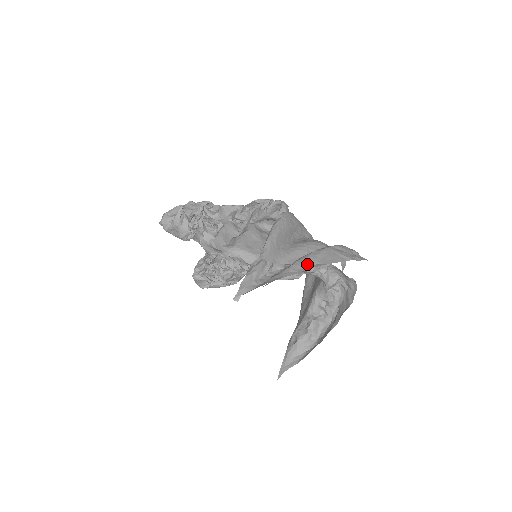
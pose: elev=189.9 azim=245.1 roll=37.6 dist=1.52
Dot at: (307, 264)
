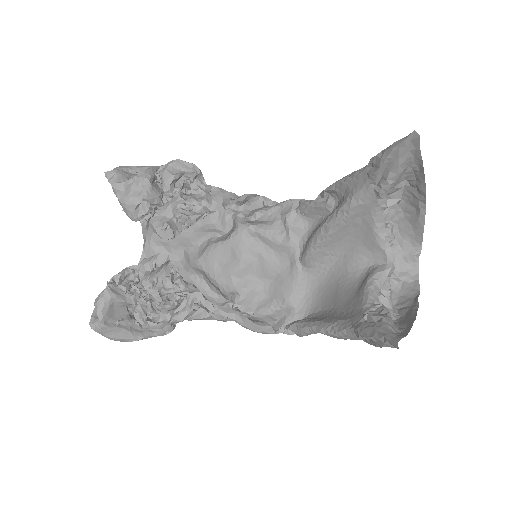
Dot at: occluded
